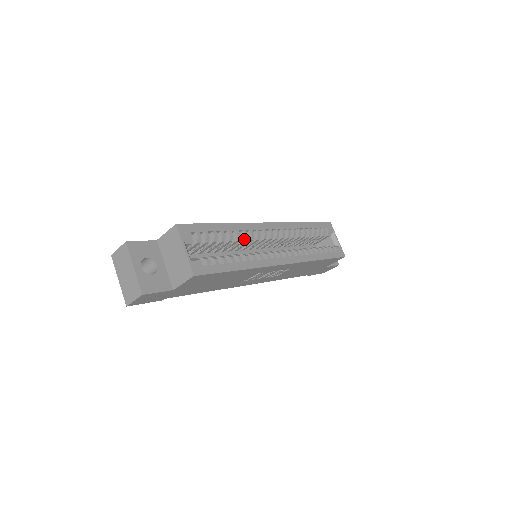
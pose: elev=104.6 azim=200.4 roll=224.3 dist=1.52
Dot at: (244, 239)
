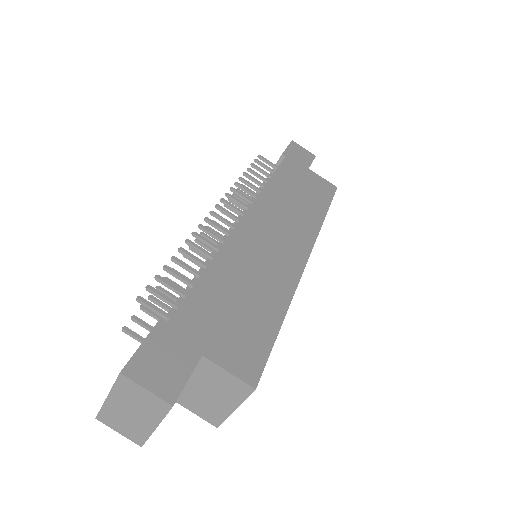
Dot at: occluded
